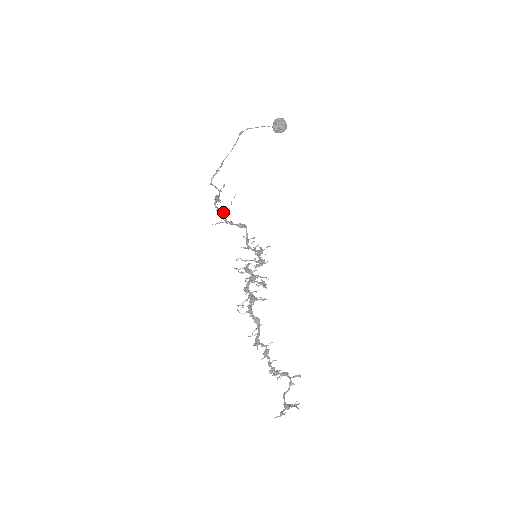
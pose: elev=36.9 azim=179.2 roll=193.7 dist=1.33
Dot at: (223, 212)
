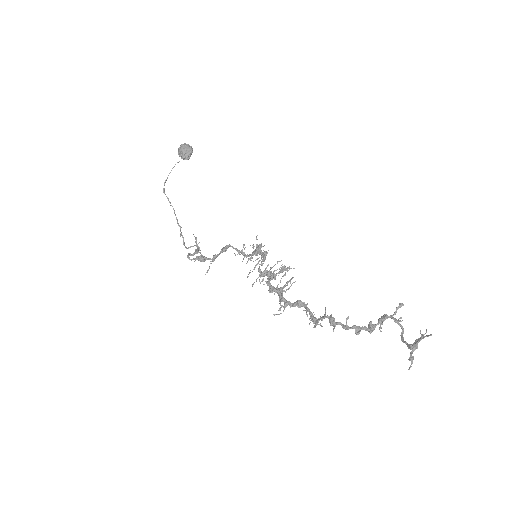
Dot at: (200, 257)
